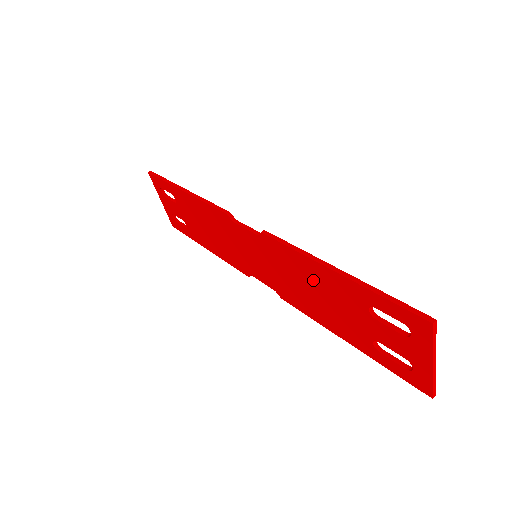
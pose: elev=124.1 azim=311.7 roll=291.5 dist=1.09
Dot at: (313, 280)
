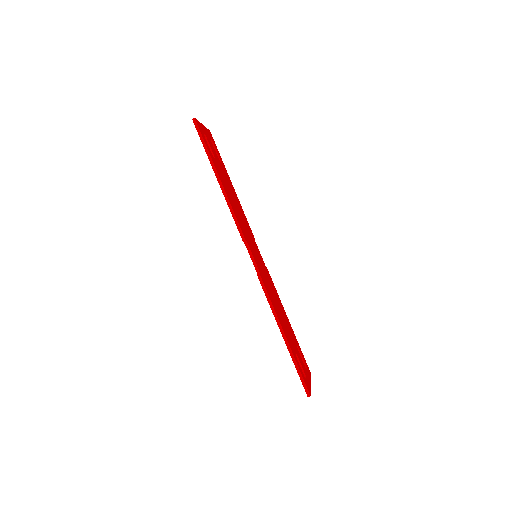
Dot at: occluded
